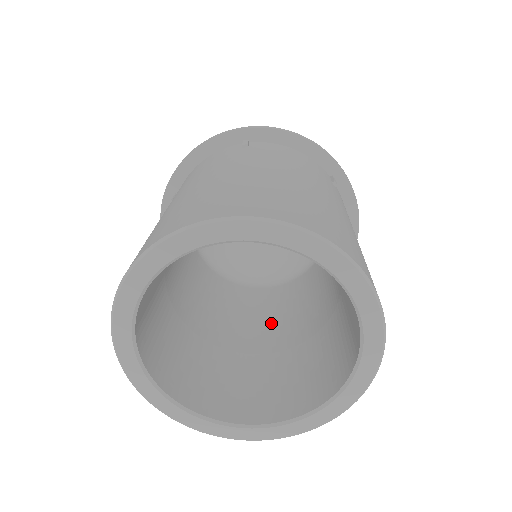
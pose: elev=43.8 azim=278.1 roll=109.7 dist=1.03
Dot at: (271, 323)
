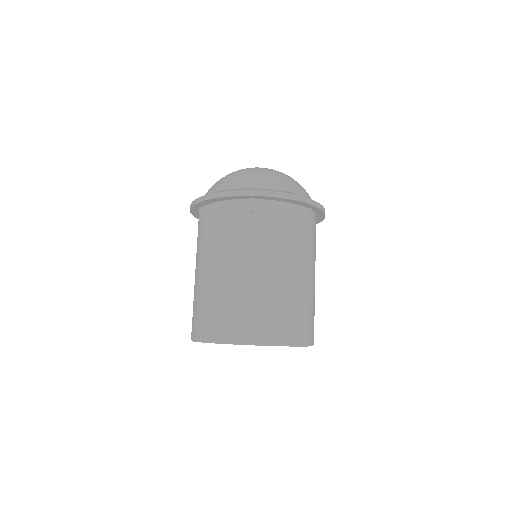
Dot at: occluded
